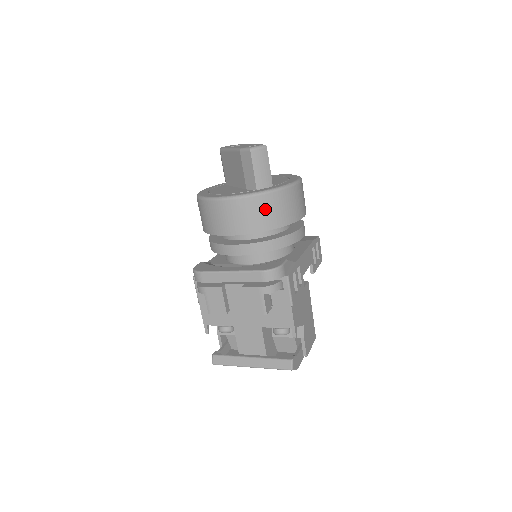
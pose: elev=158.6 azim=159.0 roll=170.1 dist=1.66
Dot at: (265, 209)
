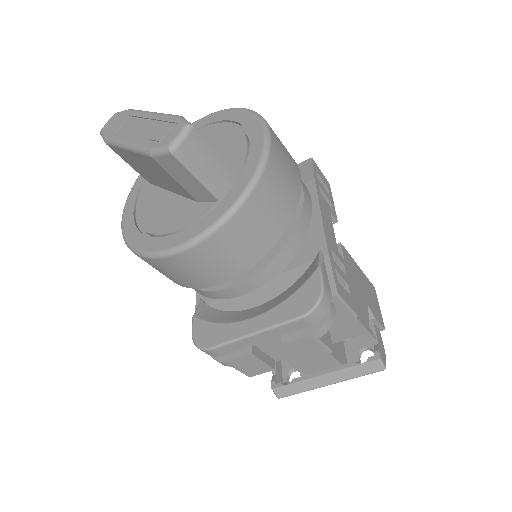
Dot at: (252, 227)
